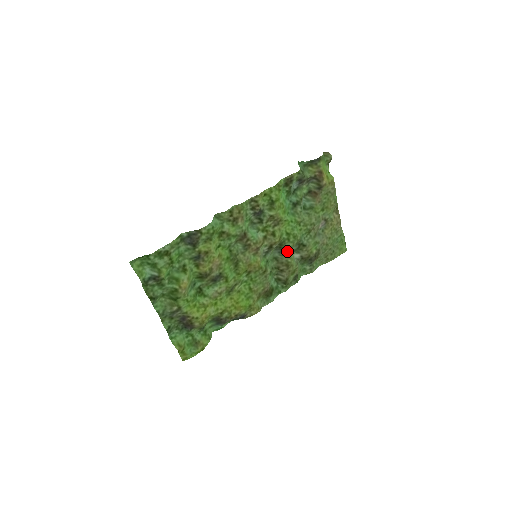
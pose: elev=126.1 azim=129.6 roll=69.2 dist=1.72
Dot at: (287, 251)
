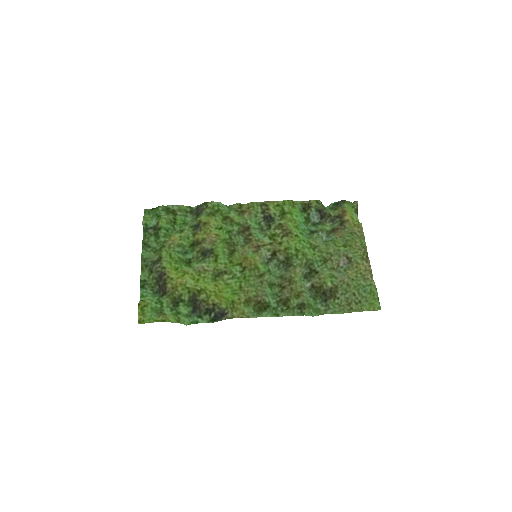
Dot at: (293, 267)
